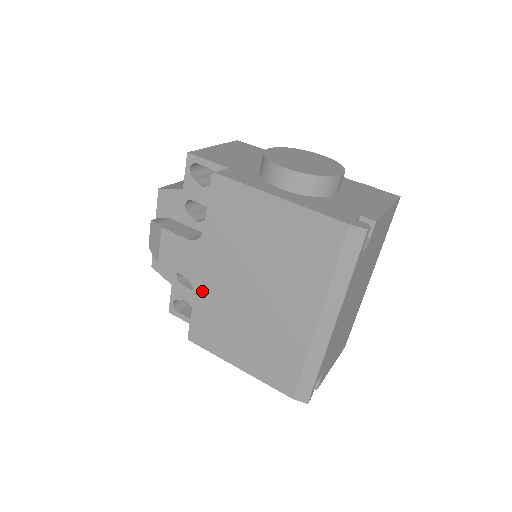
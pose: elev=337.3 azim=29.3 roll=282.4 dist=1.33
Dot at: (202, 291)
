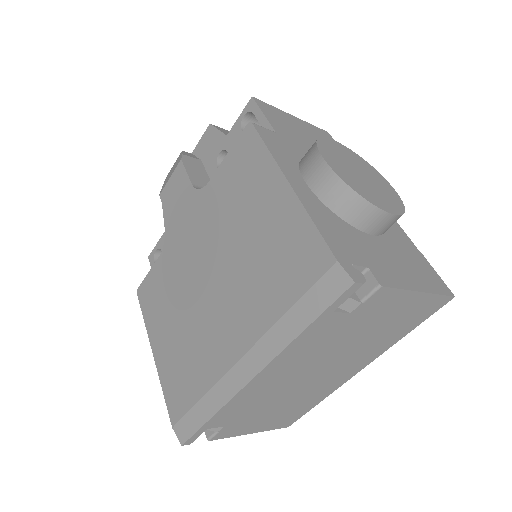
Dot at: (172, 248)
